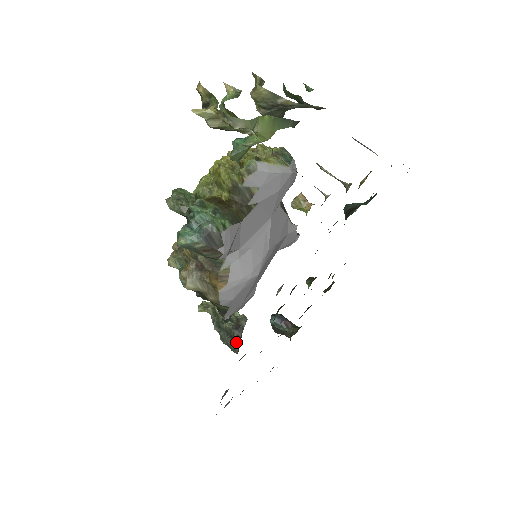
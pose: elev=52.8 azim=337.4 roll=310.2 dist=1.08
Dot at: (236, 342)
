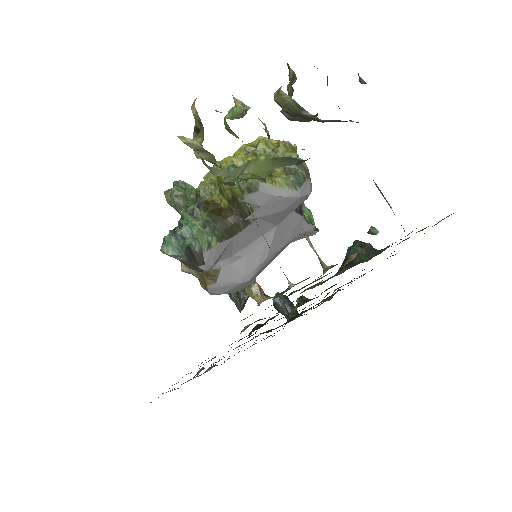
Dot at: (240, 303)
